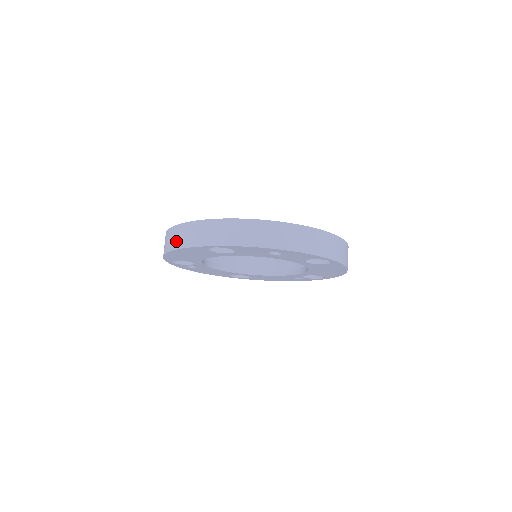
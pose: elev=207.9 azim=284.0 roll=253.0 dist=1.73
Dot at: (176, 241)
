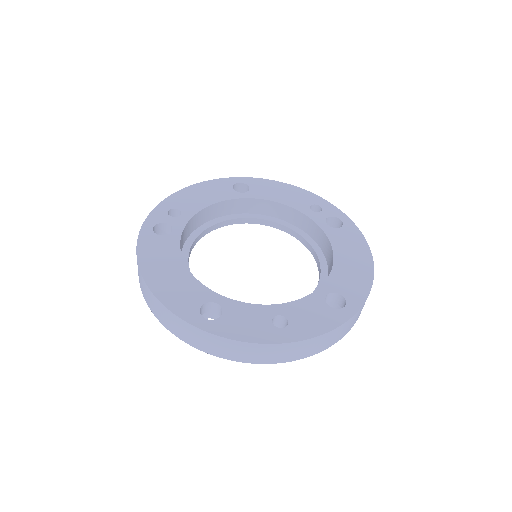
Dot at: (152, 307)
